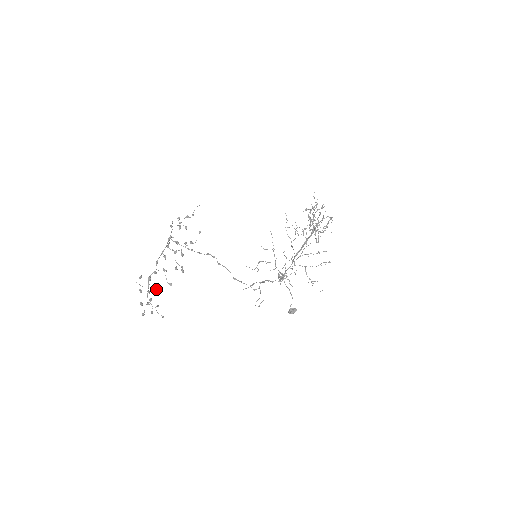
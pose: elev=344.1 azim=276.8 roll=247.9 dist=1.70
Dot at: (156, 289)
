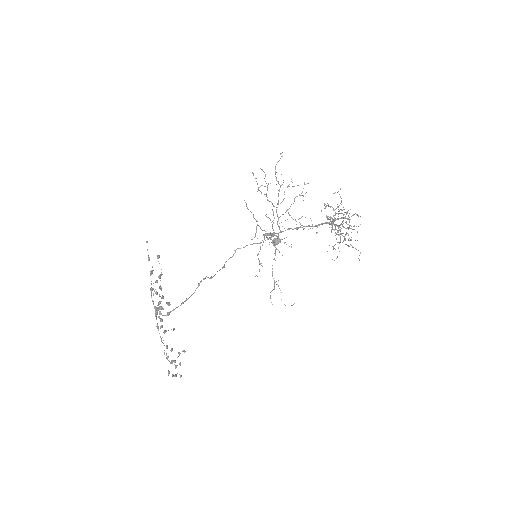
Dot at: occluded
